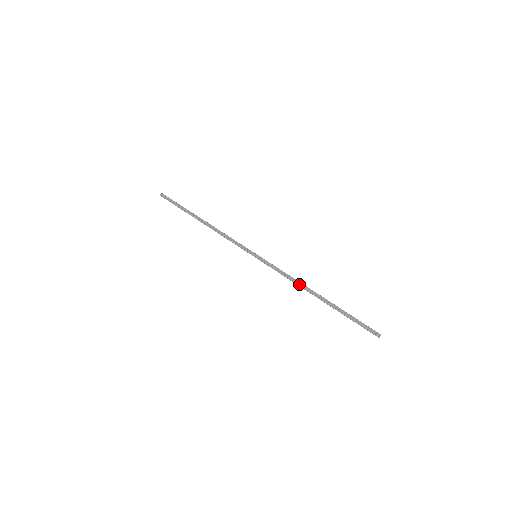
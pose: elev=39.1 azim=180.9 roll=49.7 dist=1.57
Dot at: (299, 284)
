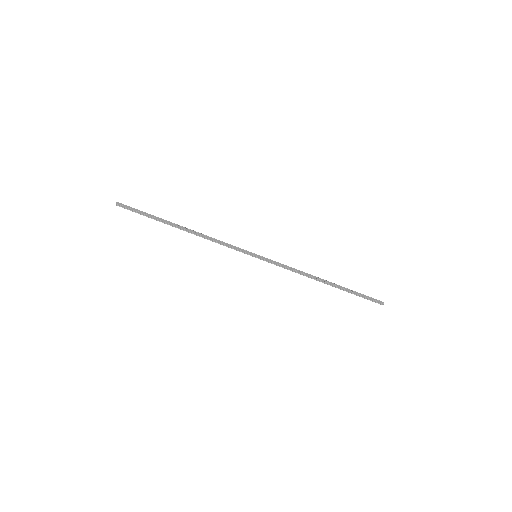
Dot at: (307, 275)
